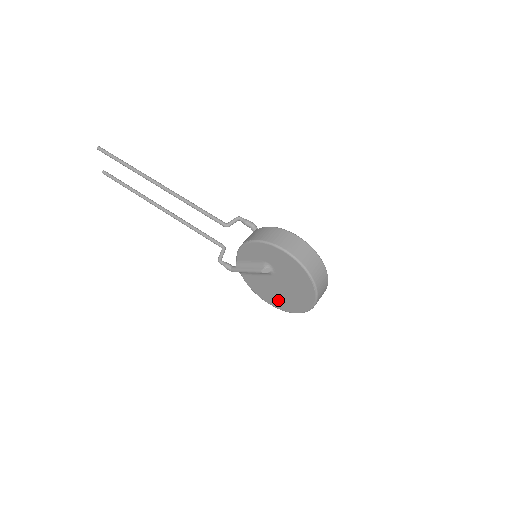
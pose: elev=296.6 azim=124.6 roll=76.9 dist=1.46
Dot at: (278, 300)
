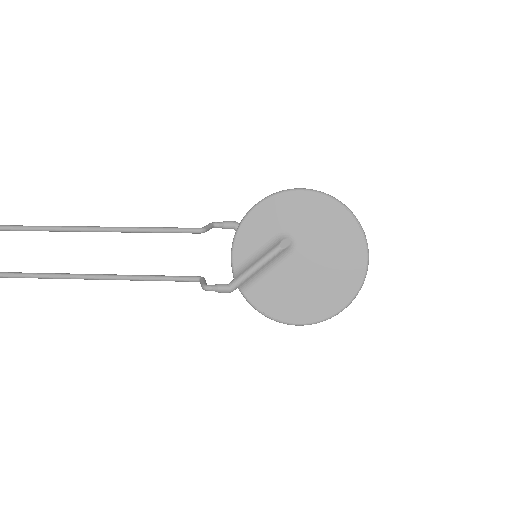
Dot at: (313, 301)
